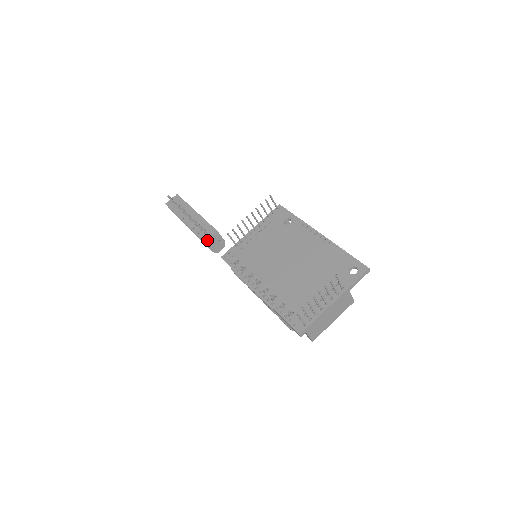
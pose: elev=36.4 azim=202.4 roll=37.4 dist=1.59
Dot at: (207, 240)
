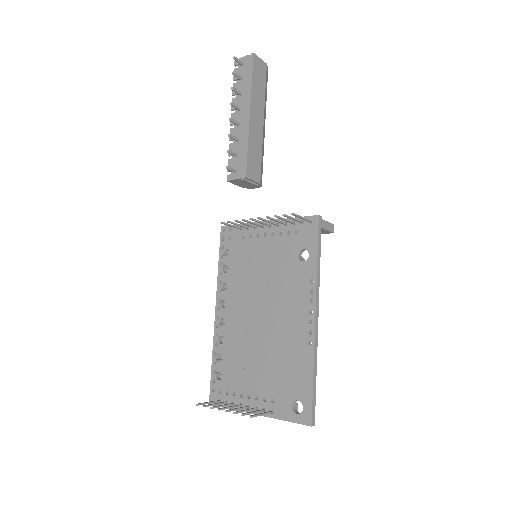
Dot at: (230, 179)
